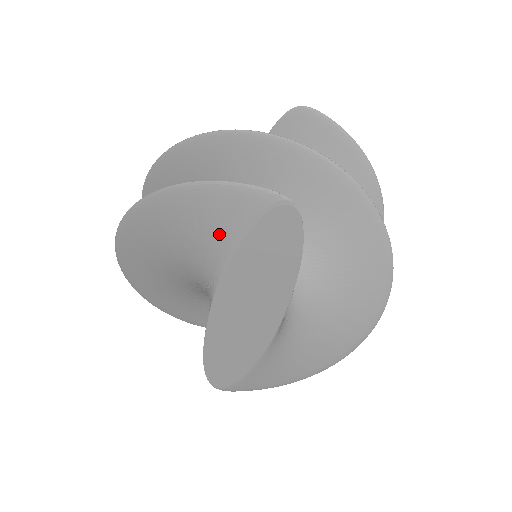
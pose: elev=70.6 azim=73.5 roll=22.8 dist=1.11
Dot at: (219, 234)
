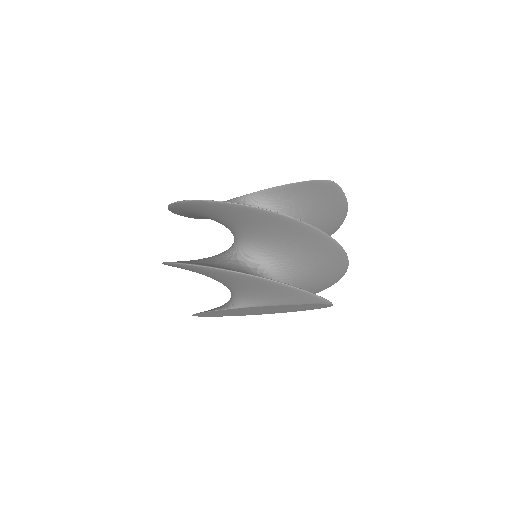
Dot at: (279, 299)
